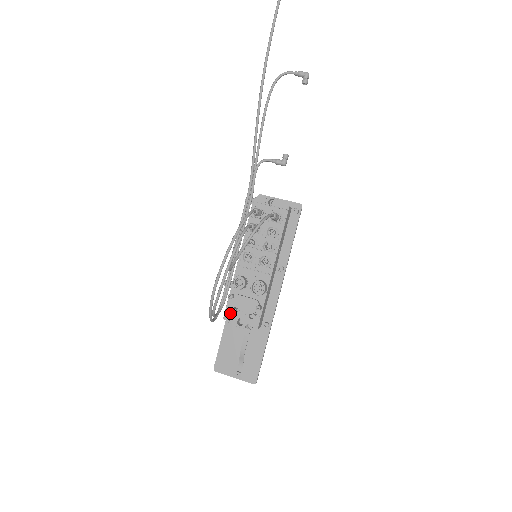
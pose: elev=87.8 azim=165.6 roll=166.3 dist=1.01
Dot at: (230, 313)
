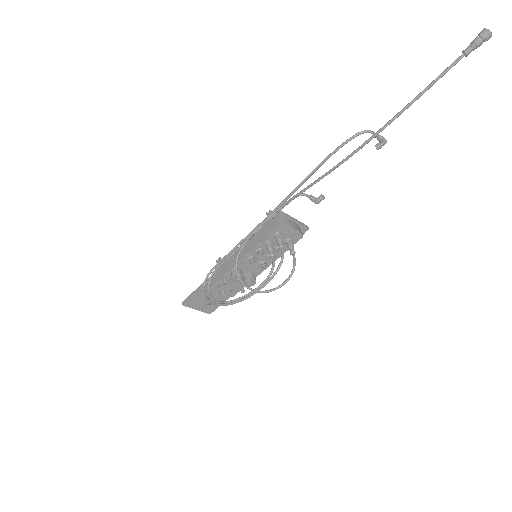
Dot at: (217, 287)
